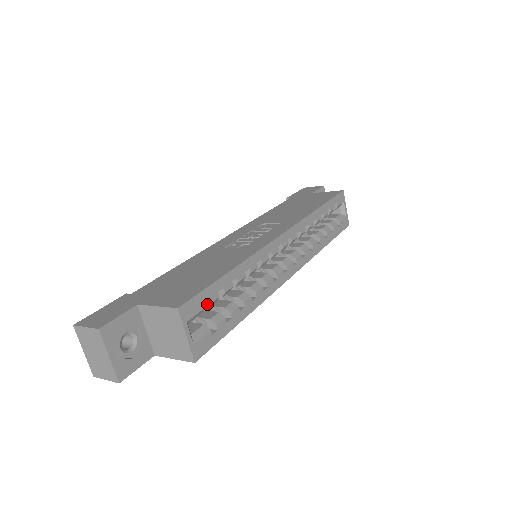
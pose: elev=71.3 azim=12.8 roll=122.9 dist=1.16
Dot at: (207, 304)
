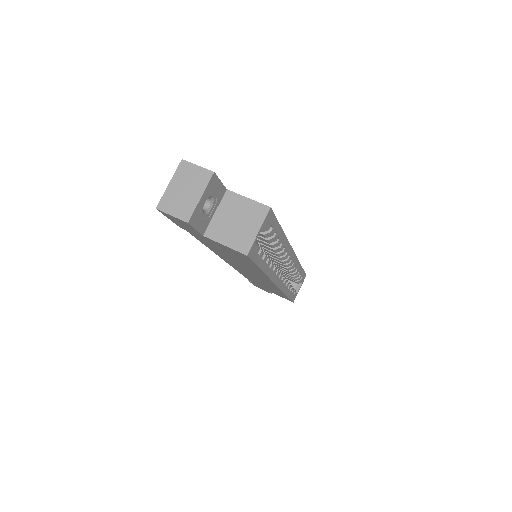
Dot at: (267, 231)
